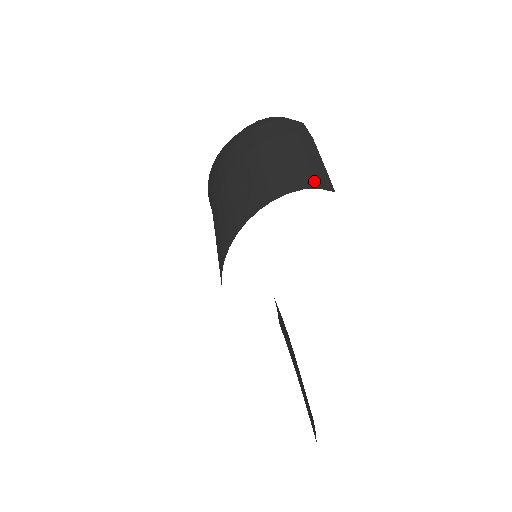
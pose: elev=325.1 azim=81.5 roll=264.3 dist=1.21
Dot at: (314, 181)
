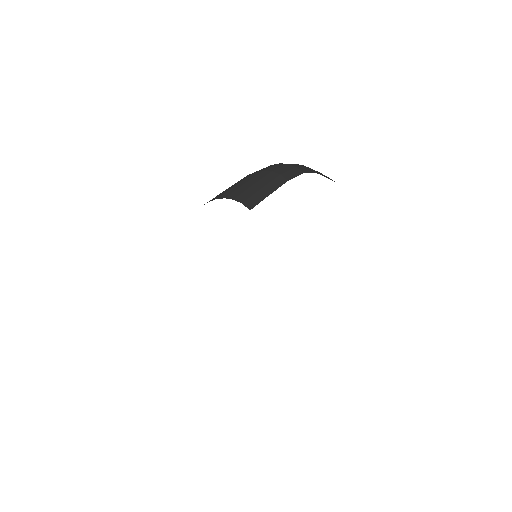
Dot at: (245, 199)
